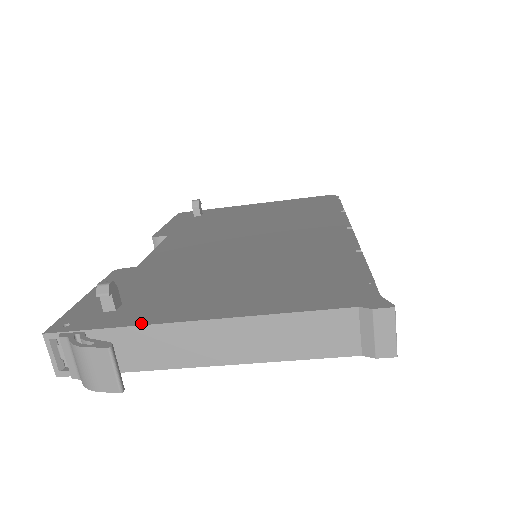
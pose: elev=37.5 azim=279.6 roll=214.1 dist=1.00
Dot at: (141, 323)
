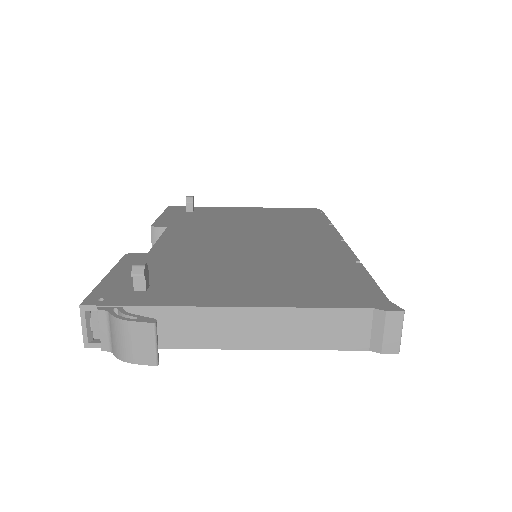
Dot at: (177, 304)
